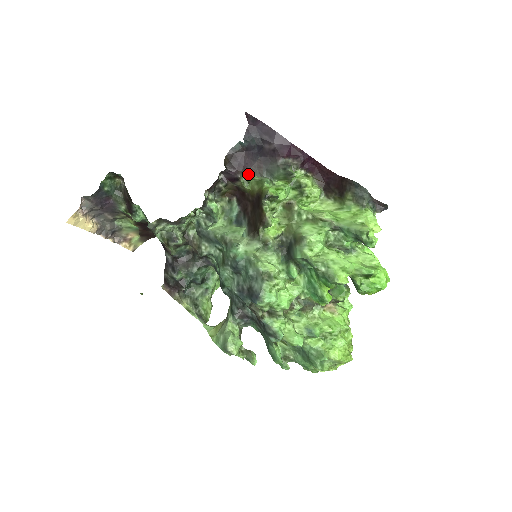
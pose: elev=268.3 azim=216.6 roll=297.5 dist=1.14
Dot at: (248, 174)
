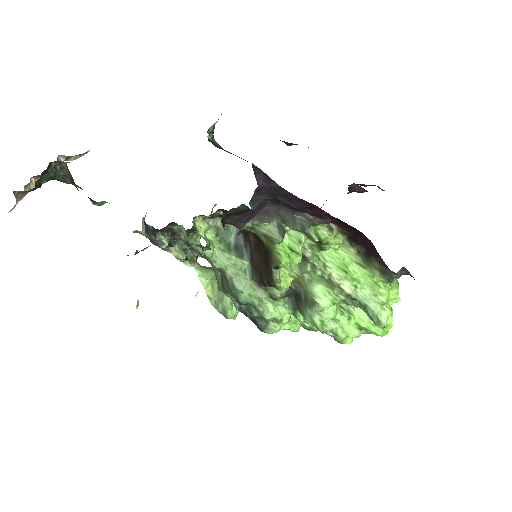
Dot at: (253, 220)
